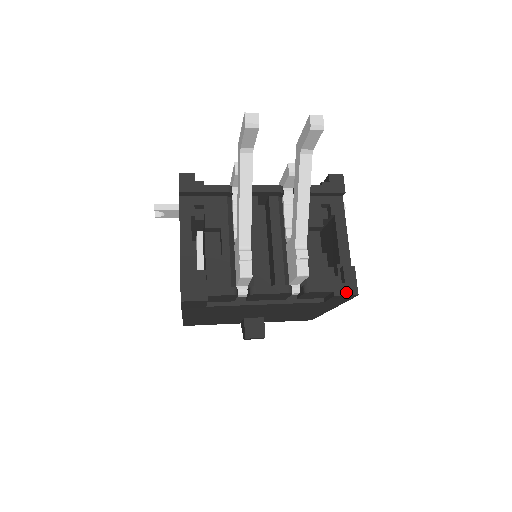
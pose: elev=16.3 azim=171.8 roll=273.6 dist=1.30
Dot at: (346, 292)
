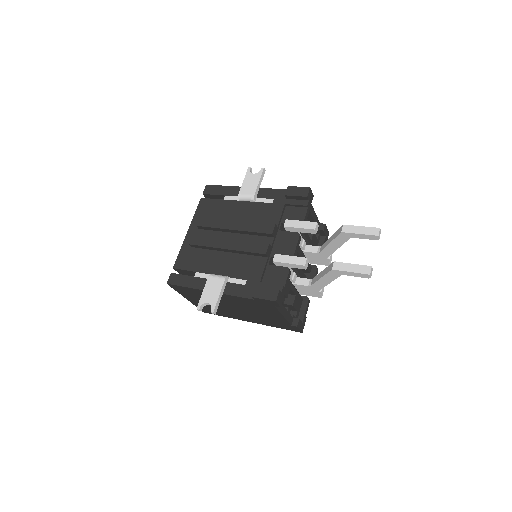
Dot at: (327, 239)
